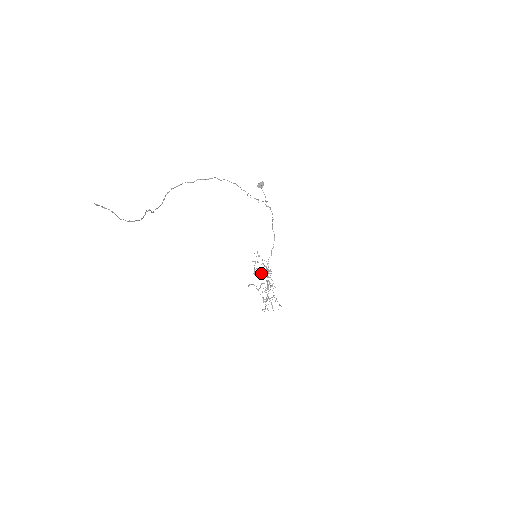
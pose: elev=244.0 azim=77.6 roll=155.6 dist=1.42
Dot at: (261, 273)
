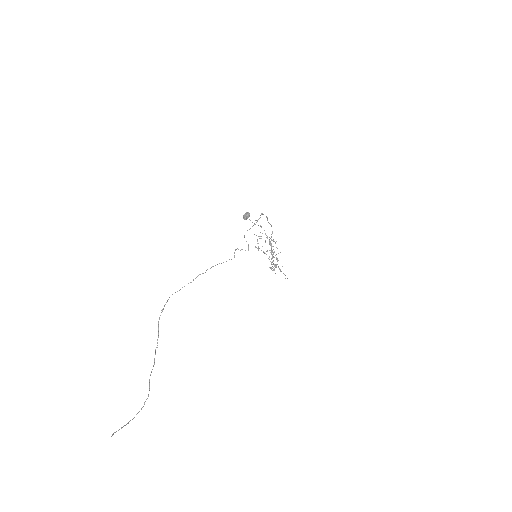
Dot at: (265, 242)
